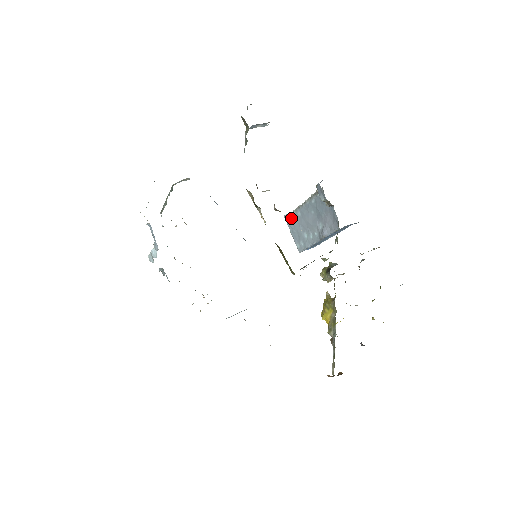
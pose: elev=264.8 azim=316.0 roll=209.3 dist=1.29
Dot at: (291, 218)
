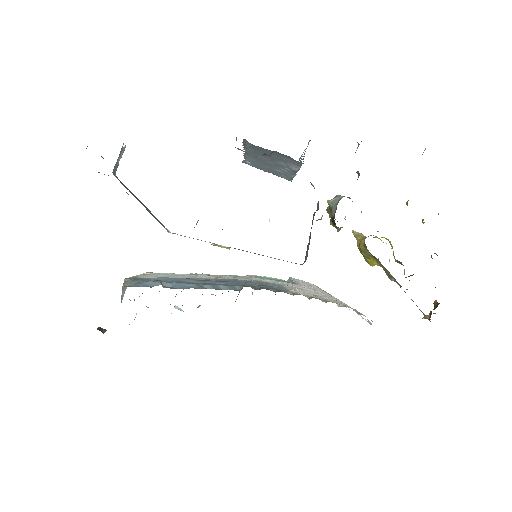
Dot at: (250, 163)
